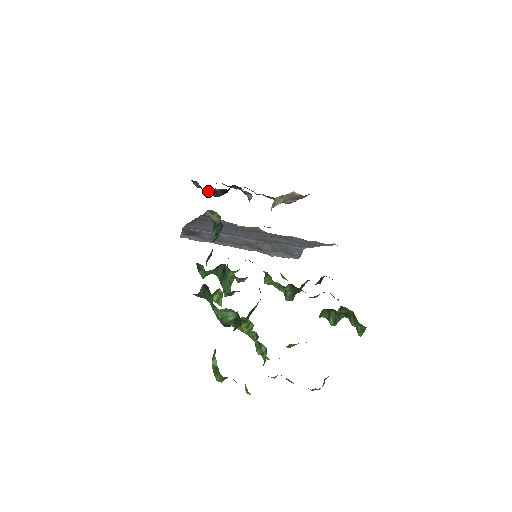
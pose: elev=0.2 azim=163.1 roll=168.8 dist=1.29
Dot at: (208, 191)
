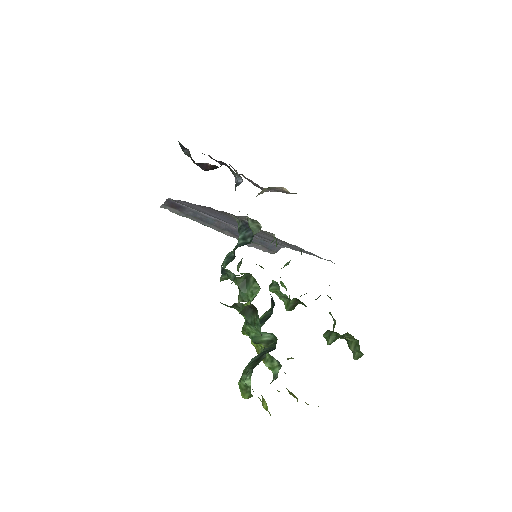
Dot at: (198, 163)
